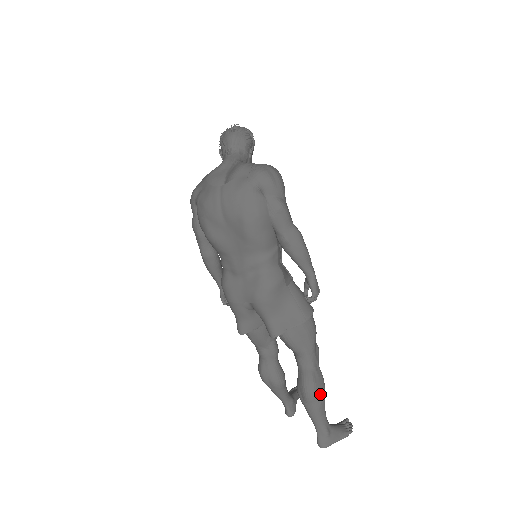
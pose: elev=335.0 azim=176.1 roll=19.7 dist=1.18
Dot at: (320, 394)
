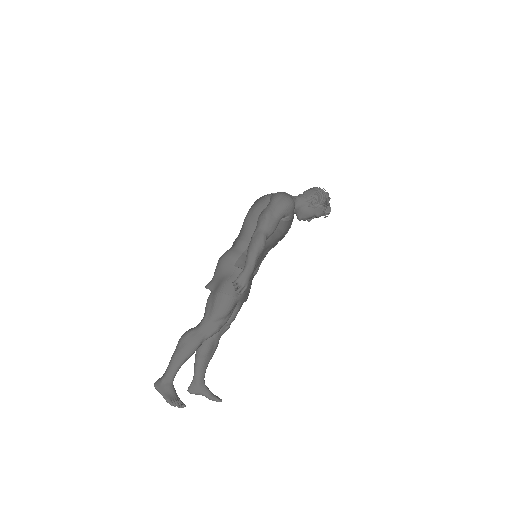
Dot at: (183, 346)
